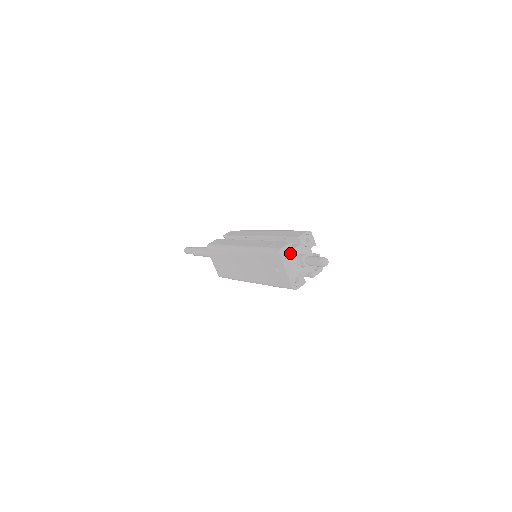
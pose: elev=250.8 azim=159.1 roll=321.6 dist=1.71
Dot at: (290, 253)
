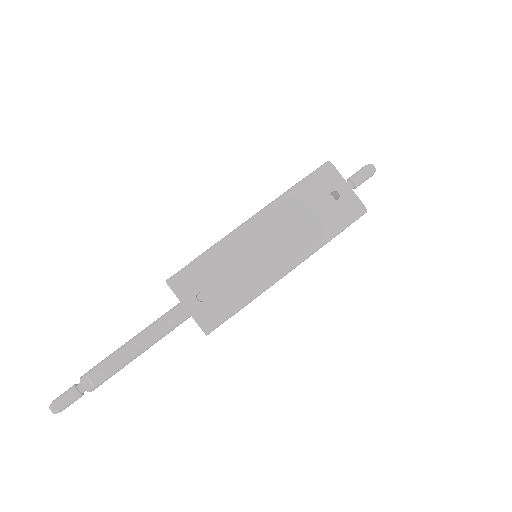
Dot at: occluded
